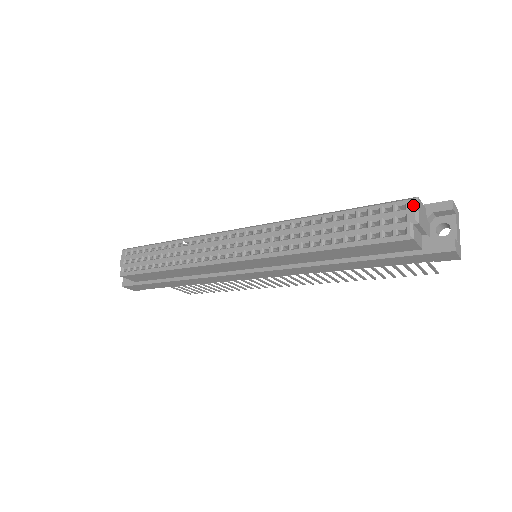
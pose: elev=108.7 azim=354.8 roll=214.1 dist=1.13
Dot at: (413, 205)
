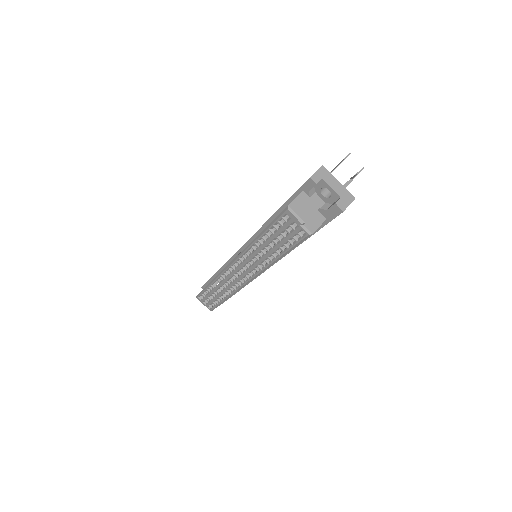
Dot at: (291, 214)
